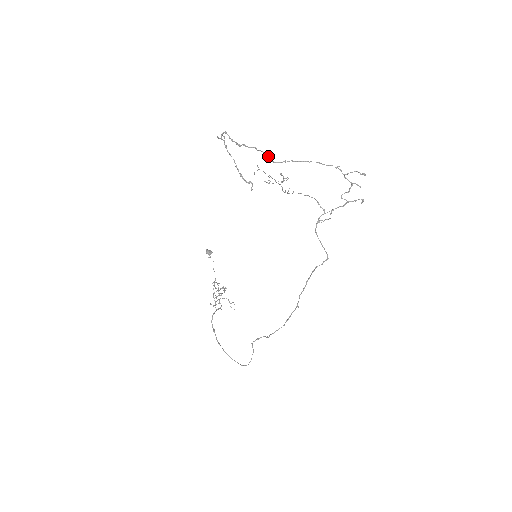
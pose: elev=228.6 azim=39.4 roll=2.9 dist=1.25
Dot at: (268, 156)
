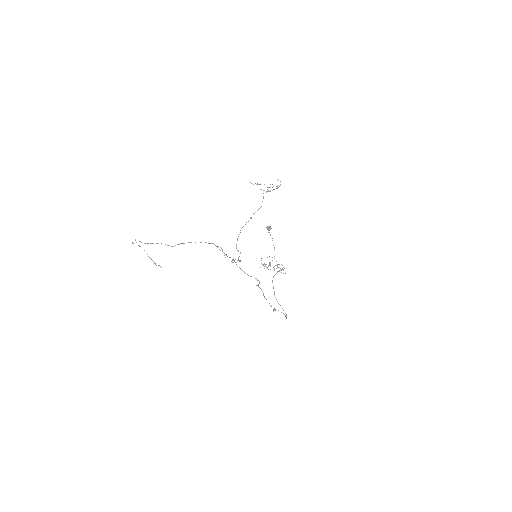
Dot at: occluded
